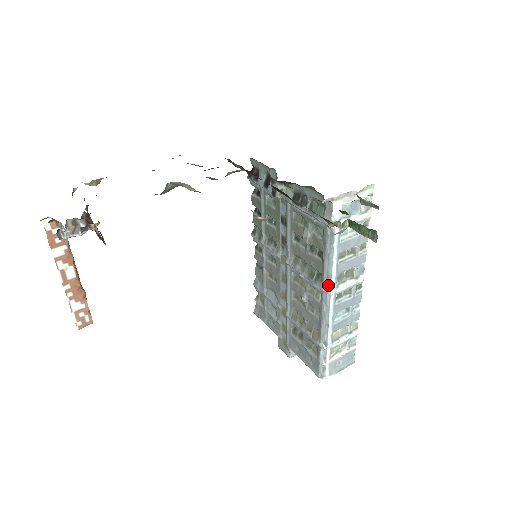
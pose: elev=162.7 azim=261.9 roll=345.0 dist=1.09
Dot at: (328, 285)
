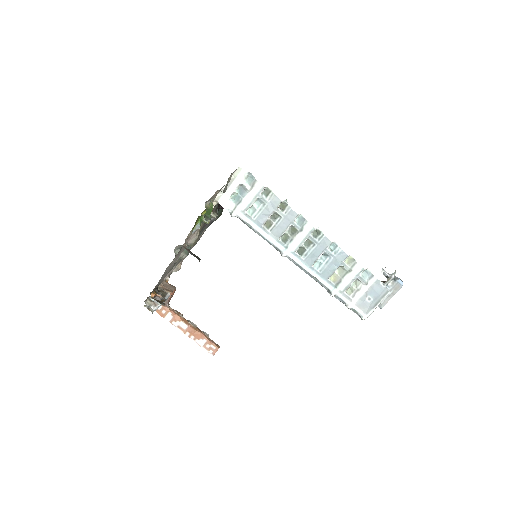
Dot at: (279, 251)
